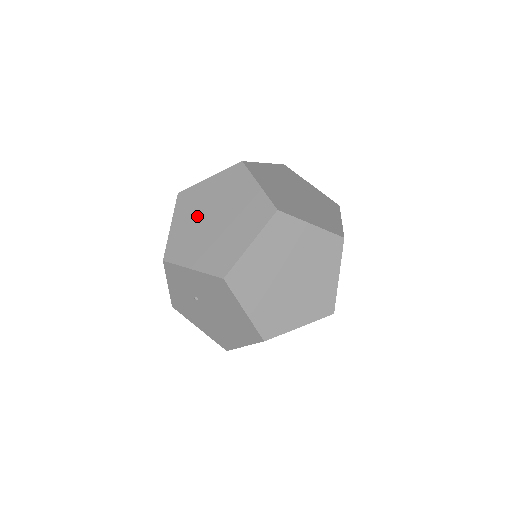
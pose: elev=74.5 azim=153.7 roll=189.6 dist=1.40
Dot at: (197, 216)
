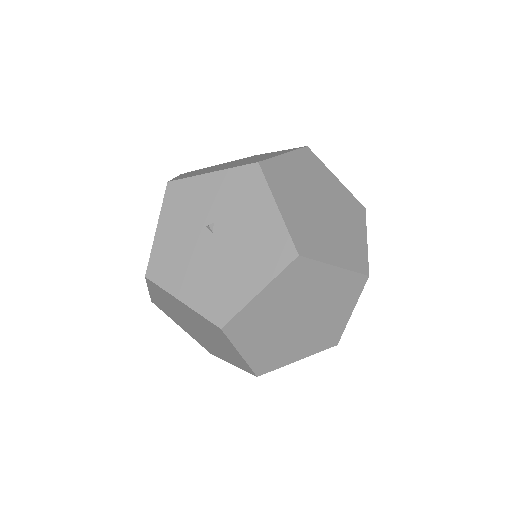
Dot at: occluded
